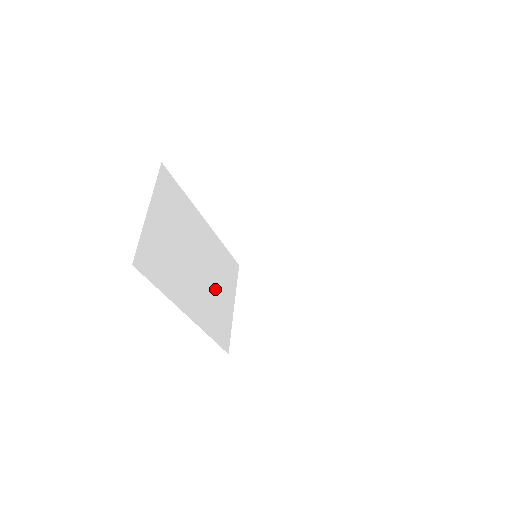
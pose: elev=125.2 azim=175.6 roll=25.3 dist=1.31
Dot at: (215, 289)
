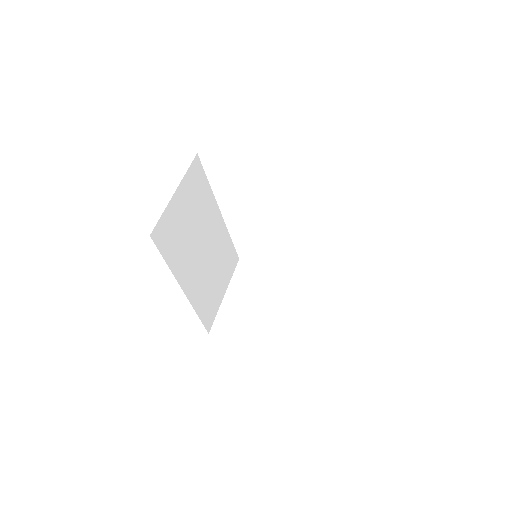
Dot at: (213, 274)
